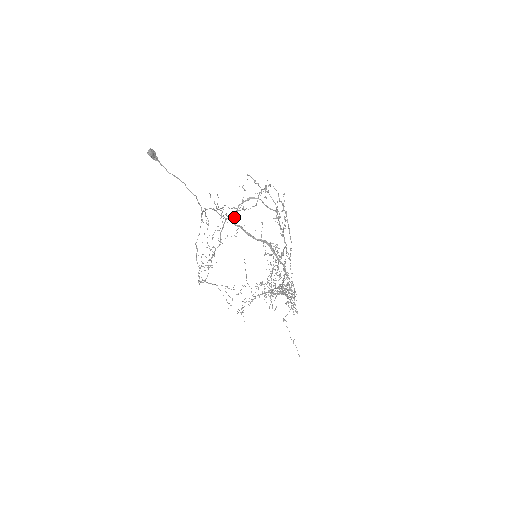
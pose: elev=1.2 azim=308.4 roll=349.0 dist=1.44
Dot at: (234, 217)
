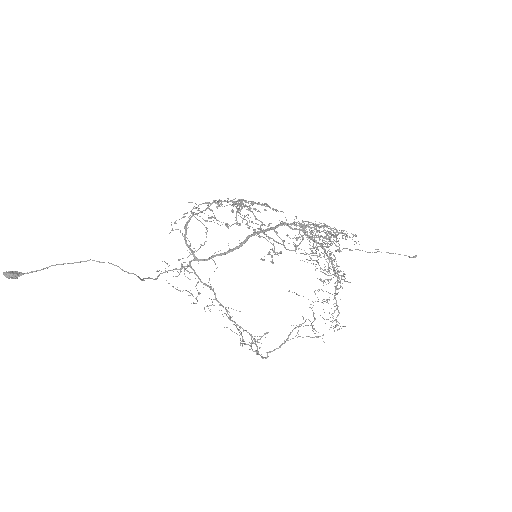
Dot at: (193, 256)
